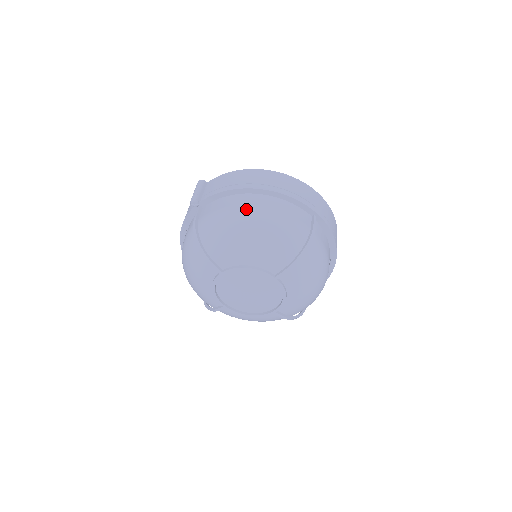
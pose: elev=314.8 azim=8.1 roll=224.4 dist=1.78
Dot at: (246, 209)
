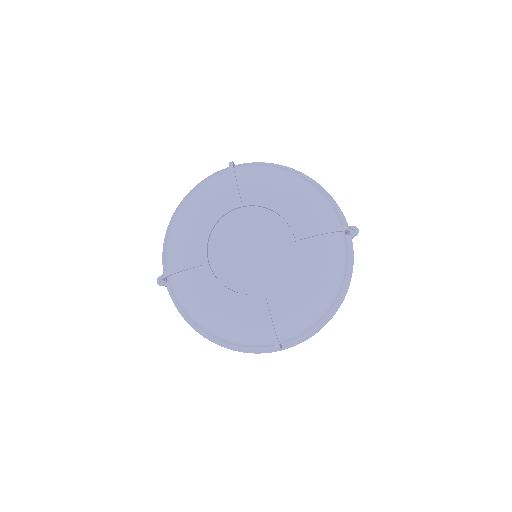
Dot at: occluded
